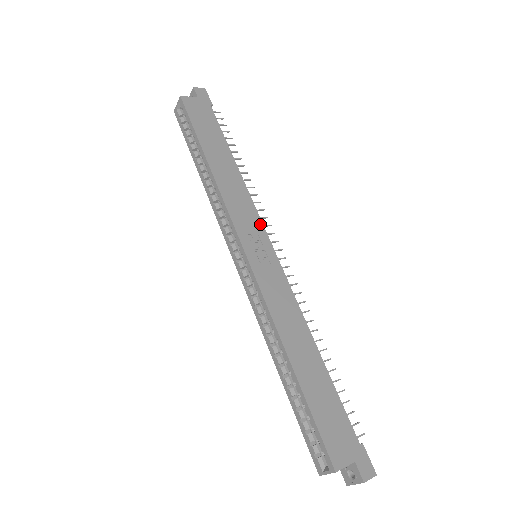
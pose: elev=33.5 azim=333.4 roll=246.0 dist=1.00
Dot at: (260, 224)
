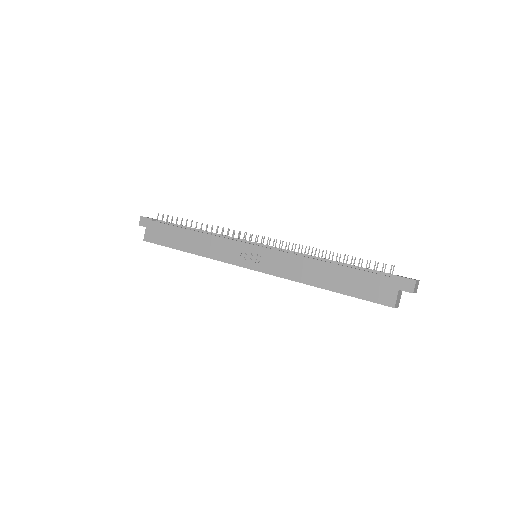
Dot at: (236, 243)
